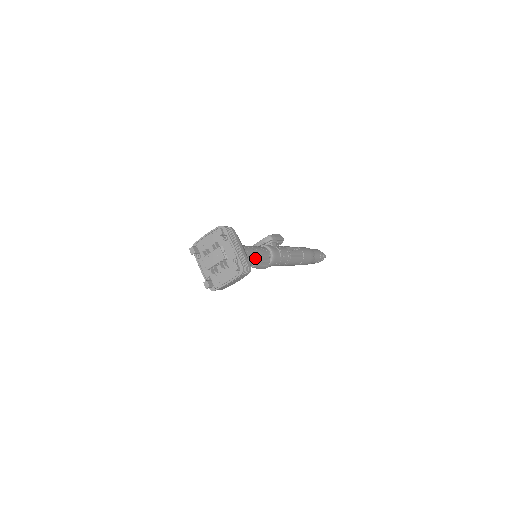
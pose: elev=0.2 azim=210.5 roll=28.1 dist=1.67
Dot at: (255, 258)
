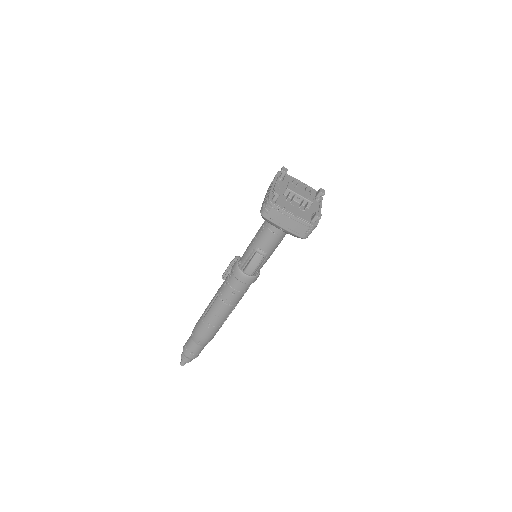
Dot at: (272, 251)
